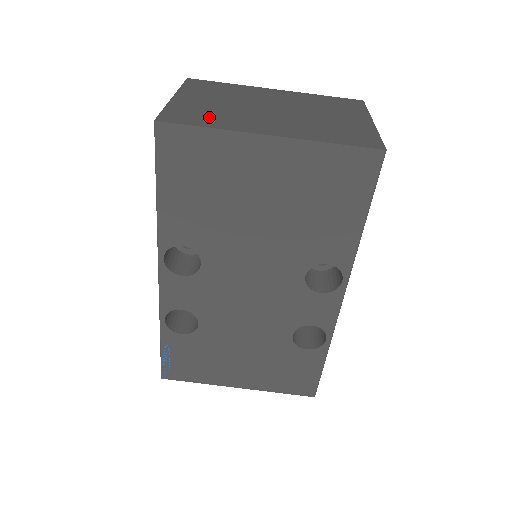
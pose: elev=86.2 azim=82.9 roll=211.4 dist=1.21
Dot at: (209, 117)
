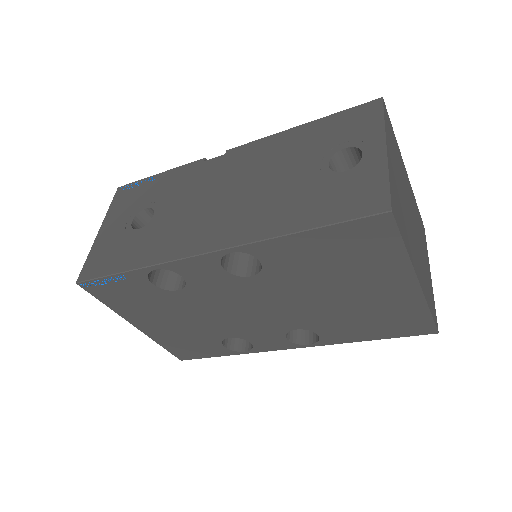
Dot at: (403, 221)
